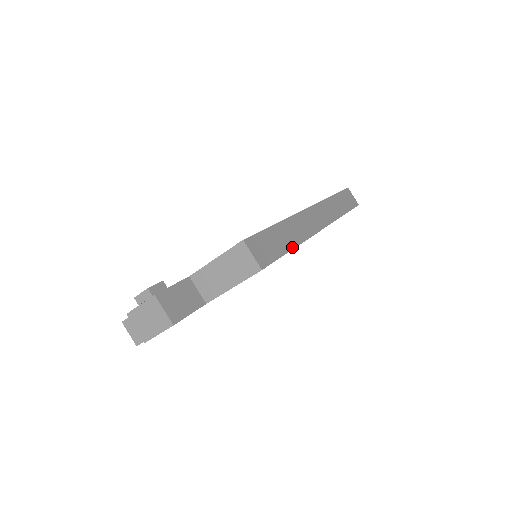
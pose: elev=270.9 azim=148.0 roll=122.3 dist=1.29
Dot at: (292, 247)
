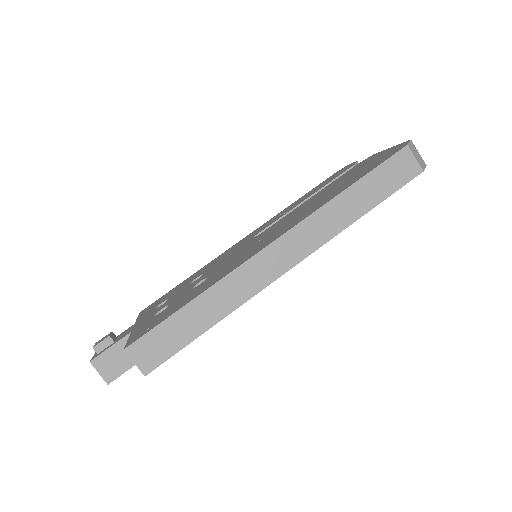
Dot at: (208, 327)
